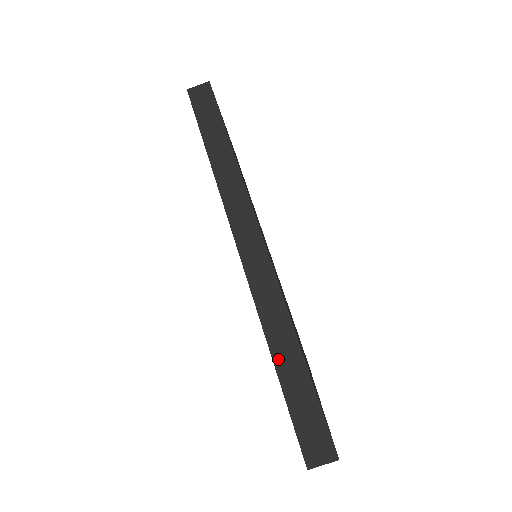
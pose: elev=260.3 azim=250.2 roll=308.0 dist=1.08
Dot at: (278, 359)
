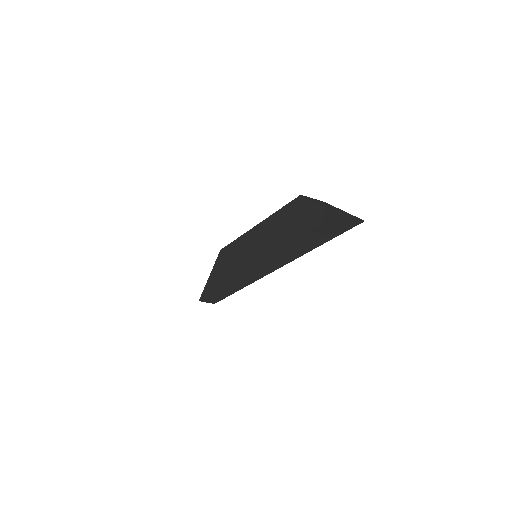
Dot at: (220, 291)
